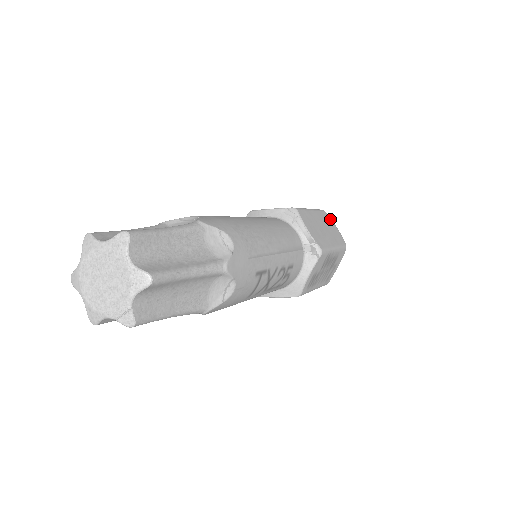
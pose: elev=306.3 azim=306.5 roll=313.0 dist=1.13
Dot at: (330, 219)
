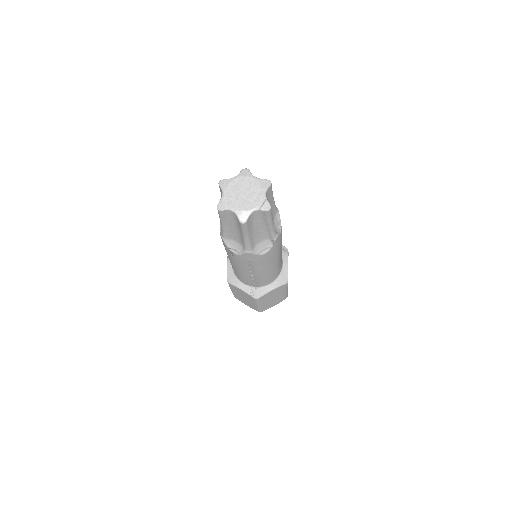
Dot at: occluded
